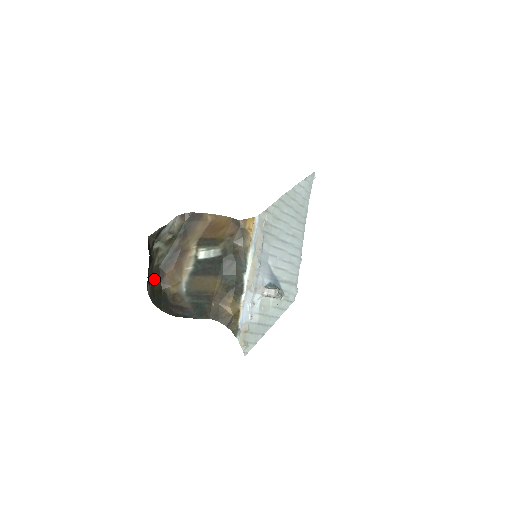
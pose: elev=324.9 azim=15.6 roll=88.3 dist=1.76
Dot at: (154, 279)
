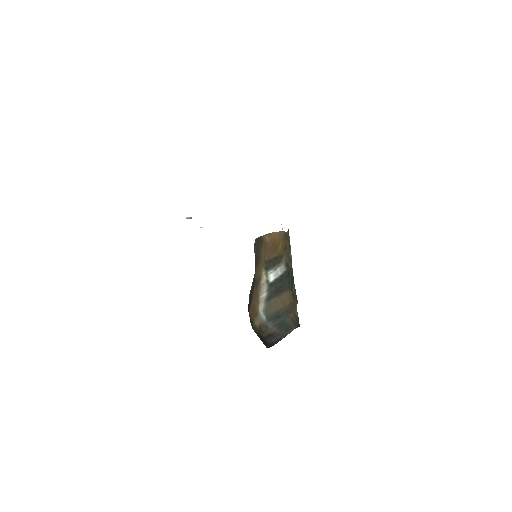
Dot at: occluded
